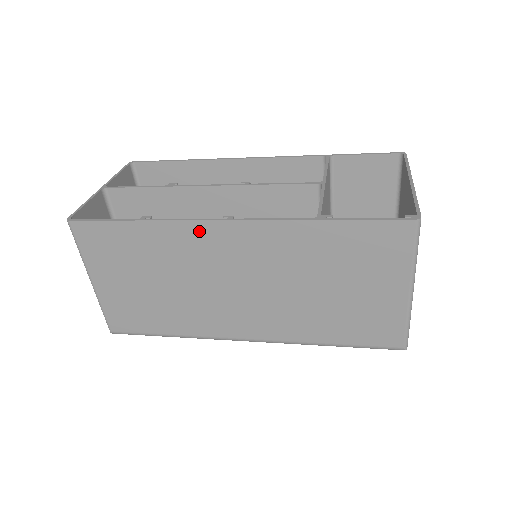
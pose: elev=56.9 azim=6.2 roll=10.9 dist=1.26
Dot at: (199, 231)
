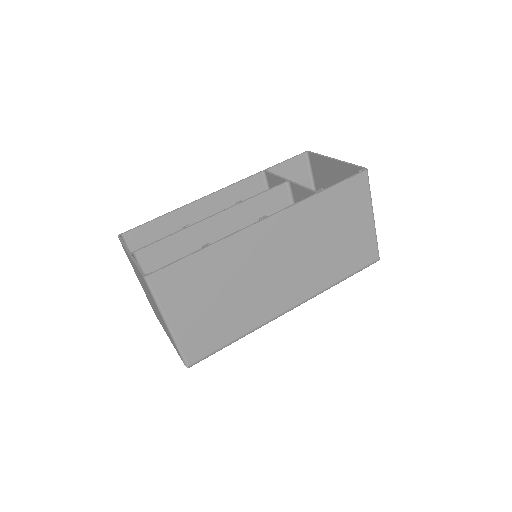
Dot at: (248, 236)
